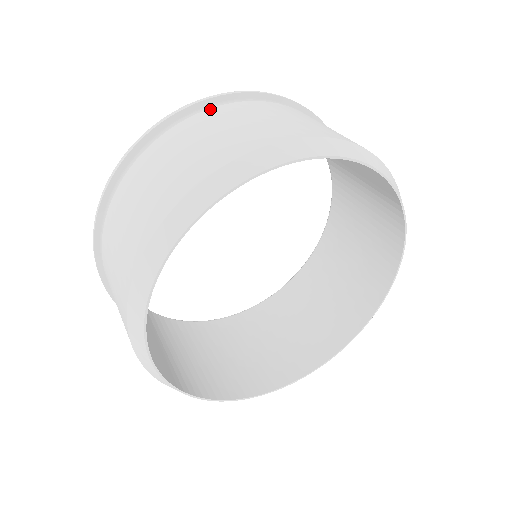
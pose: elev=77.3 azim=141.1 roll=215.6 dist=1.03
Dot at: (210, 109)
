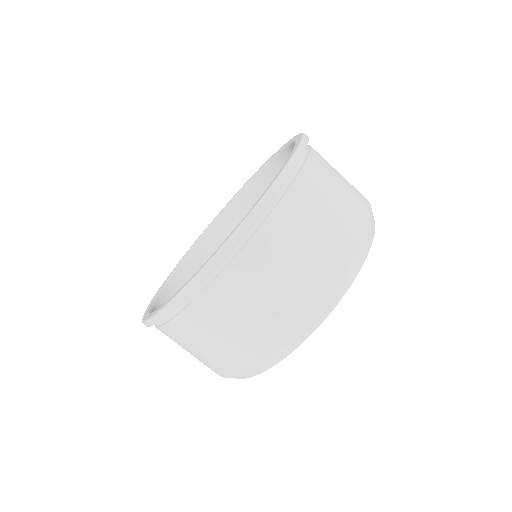
Dot at: (268, 220)
